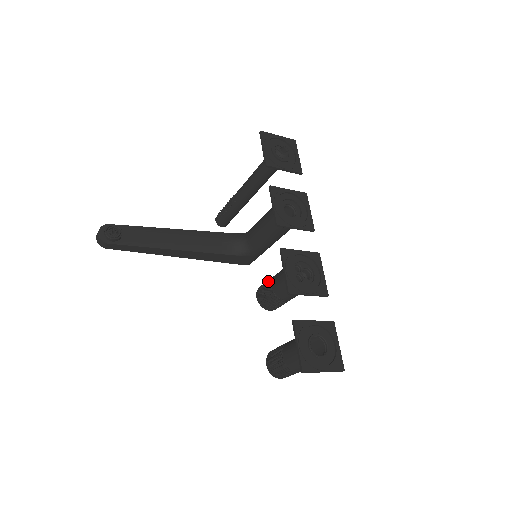
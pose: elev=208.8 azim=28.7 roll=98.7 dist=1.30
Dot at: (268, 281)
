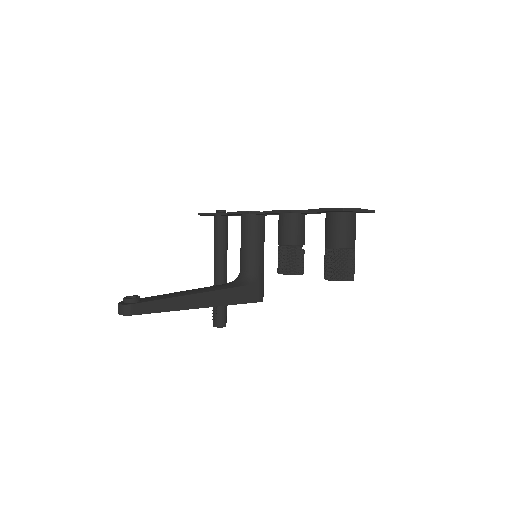
Dot at: occluded
